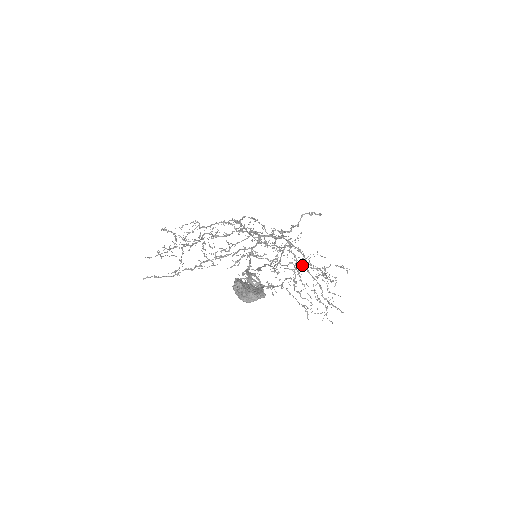
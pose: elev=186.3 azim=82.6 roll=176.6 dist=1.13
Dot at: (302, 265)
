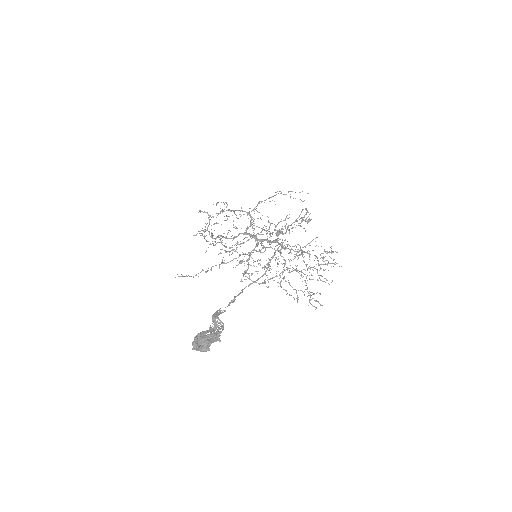
Dot at: (302, 252)
